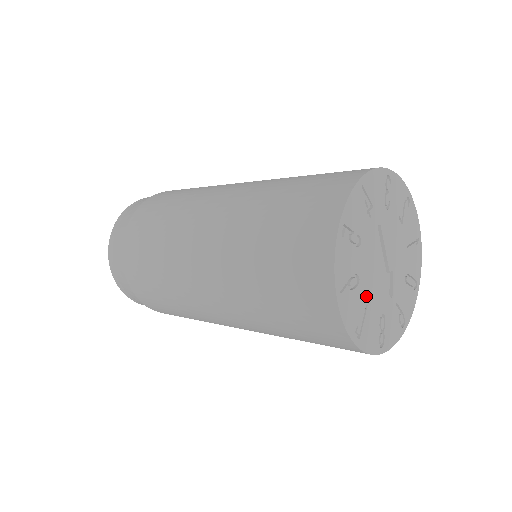
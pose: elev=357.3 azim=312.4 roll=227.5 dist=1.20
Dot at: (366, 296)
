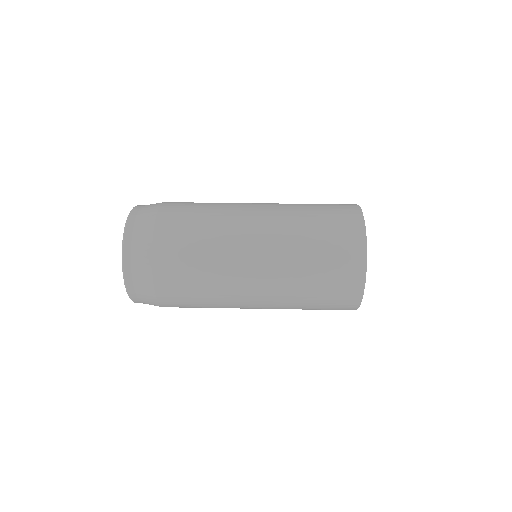
Dot at: occluded
